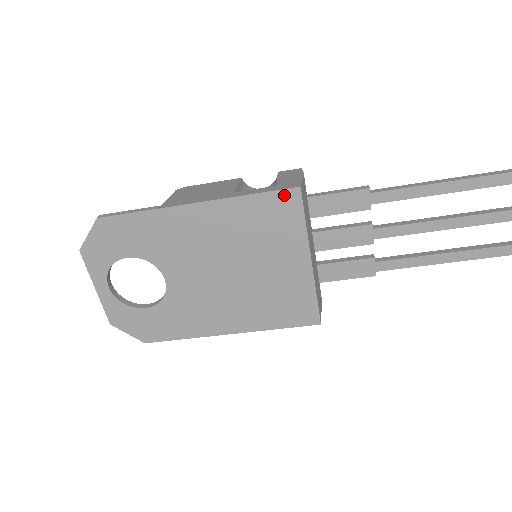
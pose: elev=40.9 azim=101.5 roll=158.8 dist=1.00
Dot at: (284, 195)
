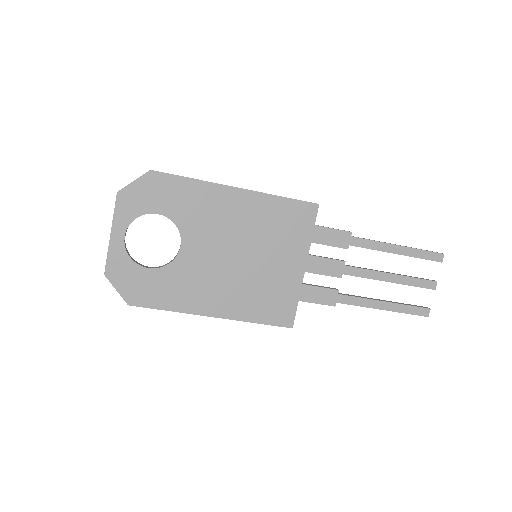
Dot at: (306, 206)
